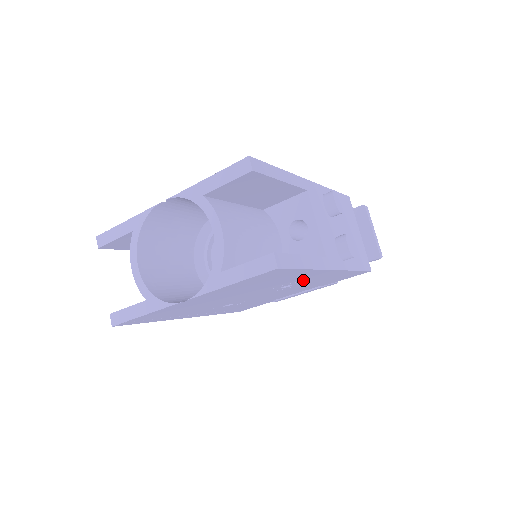
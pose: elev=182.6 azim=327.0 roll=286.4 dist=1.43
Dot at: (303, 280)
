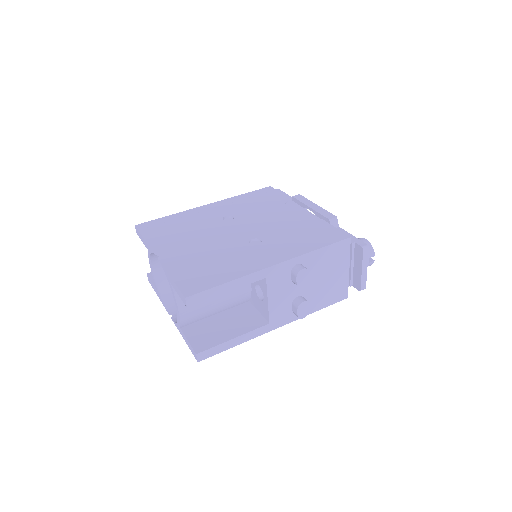
Dot at: occluded
